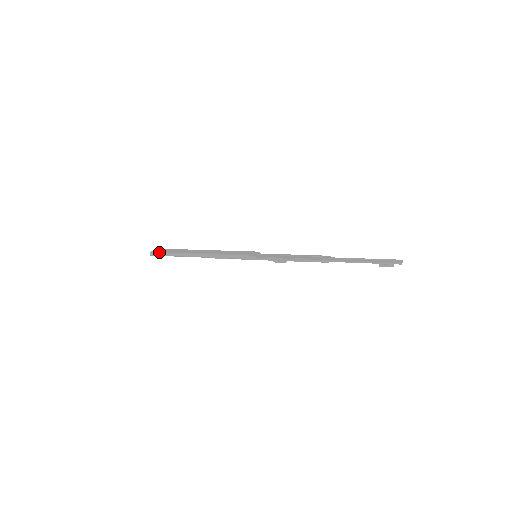
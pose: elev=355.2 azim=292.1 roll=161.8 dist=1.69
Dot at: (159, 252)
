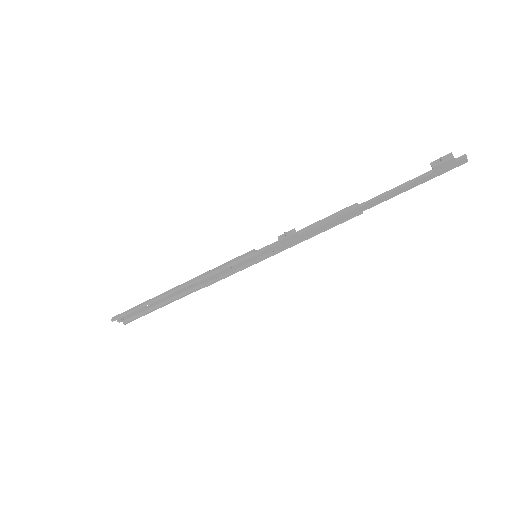
Dot at: occluded
